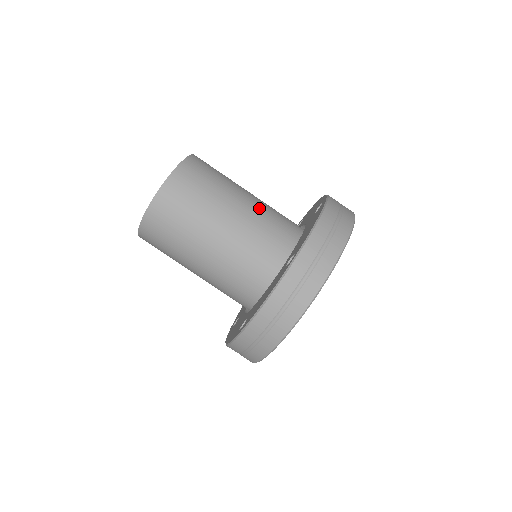
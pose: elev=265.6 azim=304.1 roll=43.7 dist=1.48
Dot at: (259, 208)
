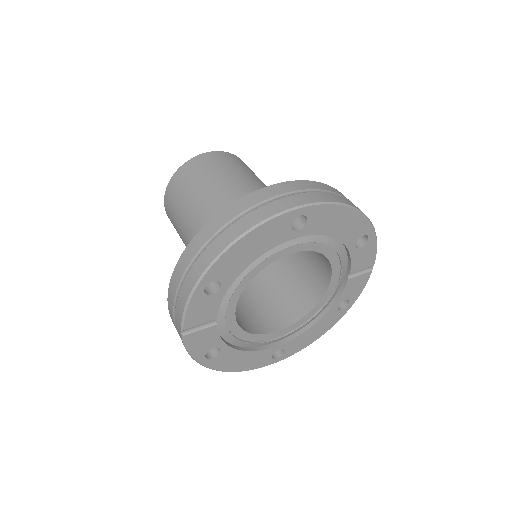
Dot at: occluded
